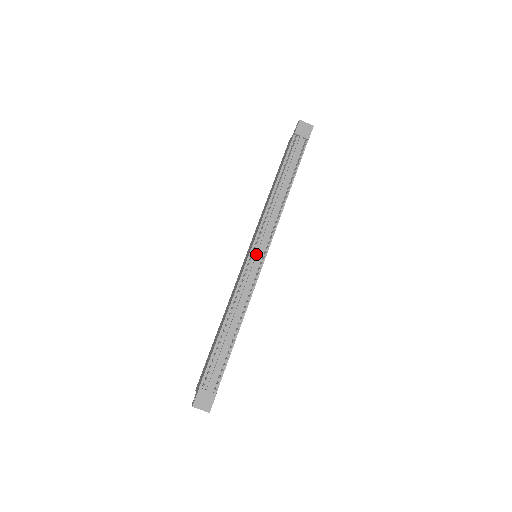
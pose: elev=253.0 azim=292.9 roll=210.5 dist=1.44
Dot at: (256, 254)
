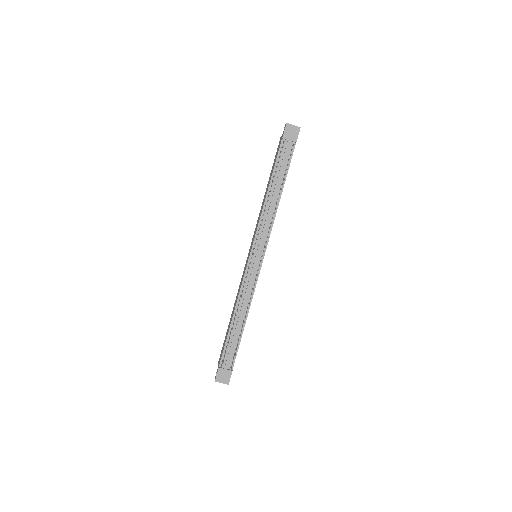
Dot at: (255, 258)
